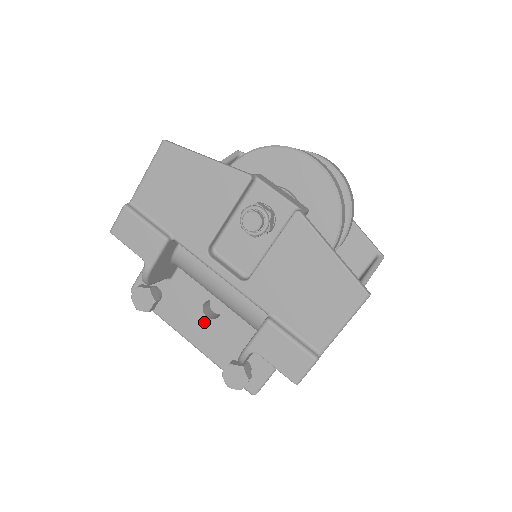
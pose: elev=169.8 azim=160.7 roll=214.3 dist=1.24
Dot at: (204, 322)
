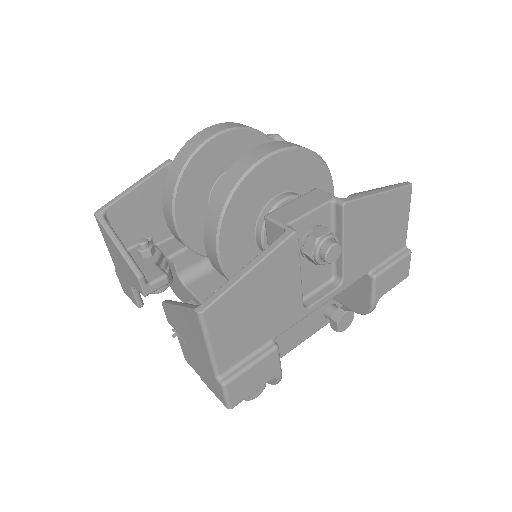
Dot at: (288, 333)
